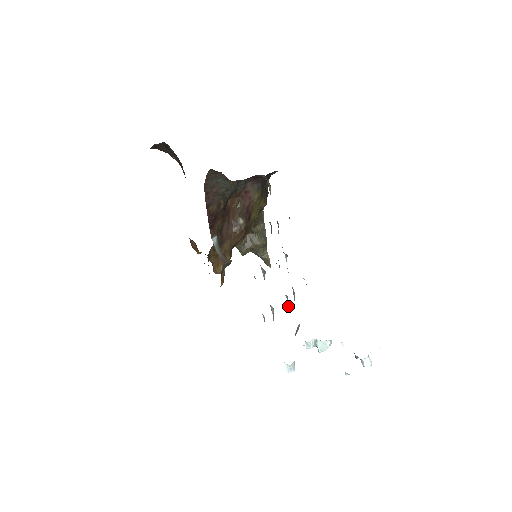
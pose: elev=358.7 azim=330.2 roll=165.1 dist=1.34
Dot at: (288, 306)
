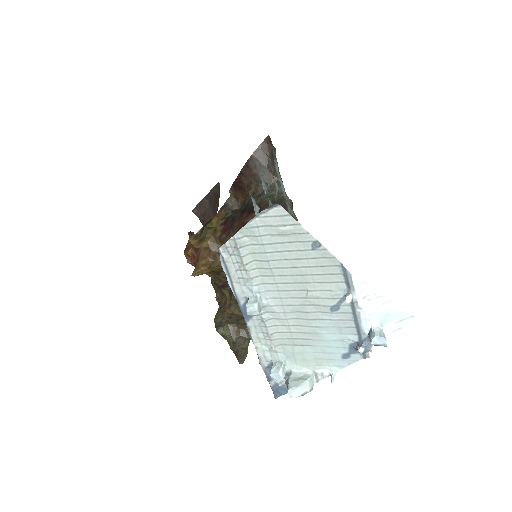
Dot at: occluded
